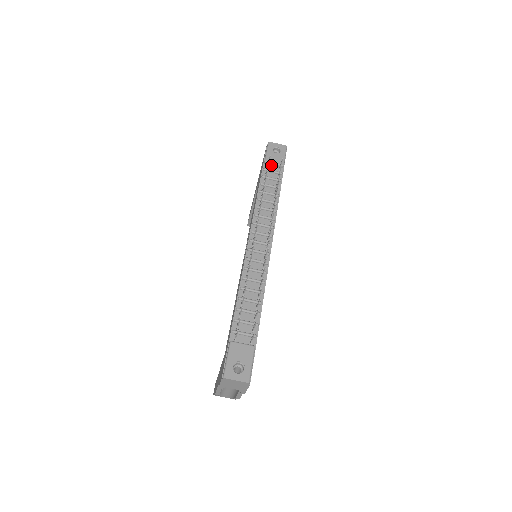
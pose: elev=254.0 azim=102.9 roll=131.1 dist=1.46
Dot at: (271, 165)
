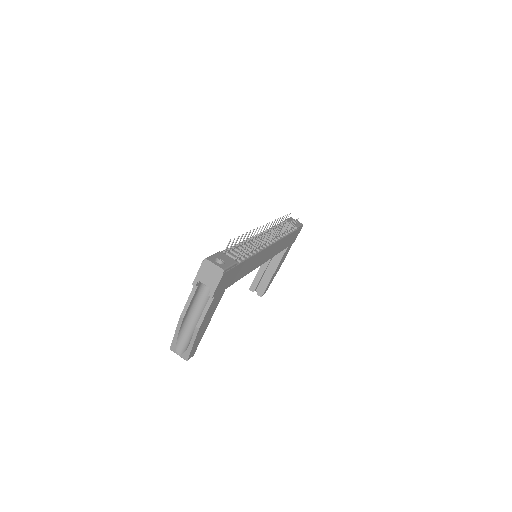
Dot at: occluded
